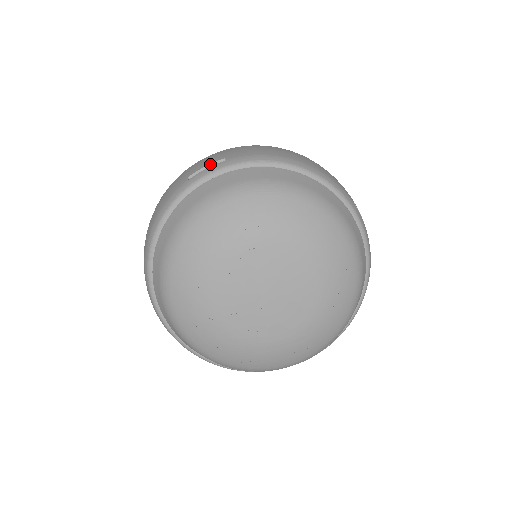
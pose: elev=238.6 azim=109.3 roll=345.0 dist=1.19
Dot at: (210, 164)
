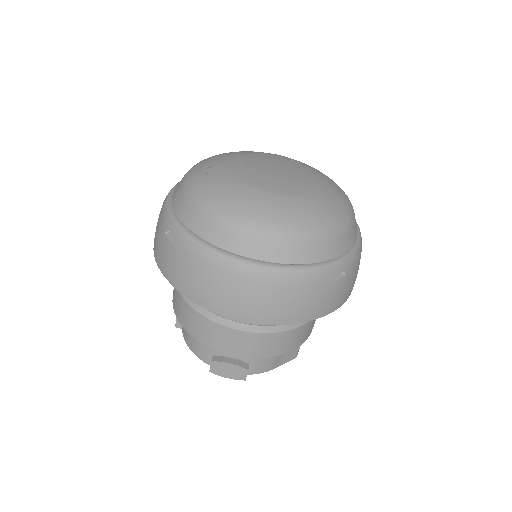
Dot at: occluded
